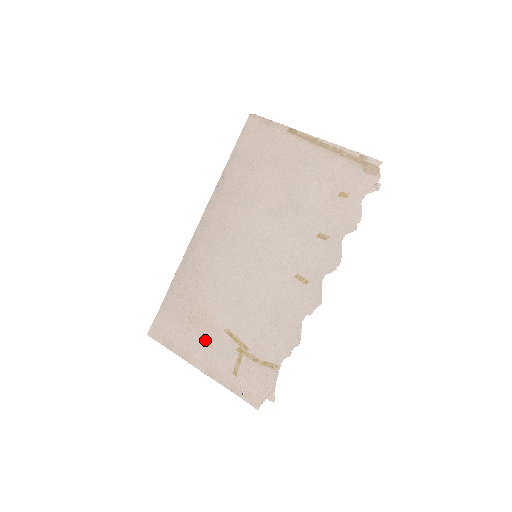
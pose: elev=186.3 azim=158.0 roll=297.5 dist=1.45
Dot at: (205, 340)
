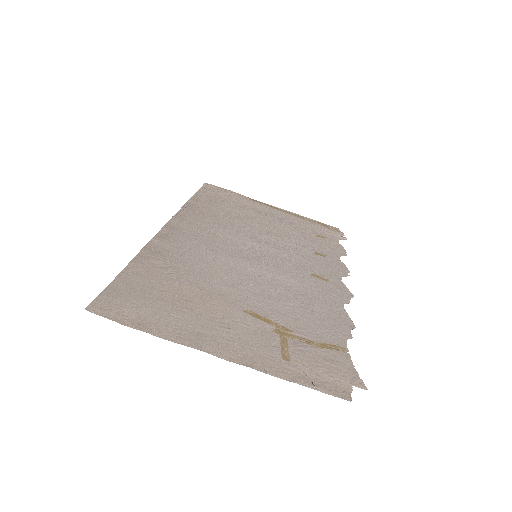
Dot at: (214, 320)
